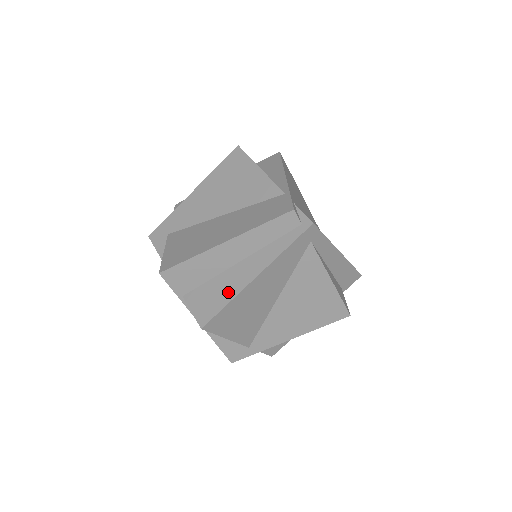
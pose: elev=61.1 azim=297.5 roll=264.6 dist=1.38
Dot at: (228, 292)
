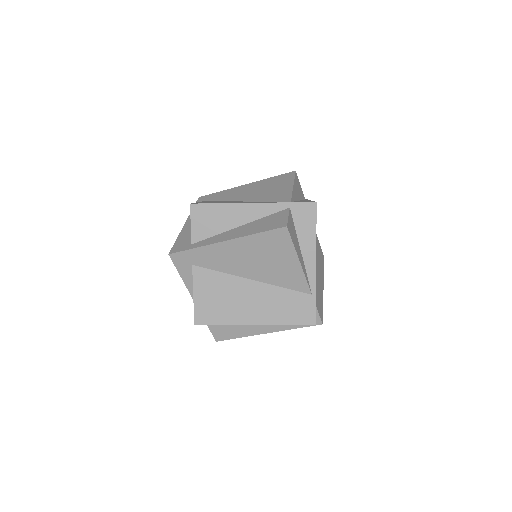
Dot at: (243, 332)
